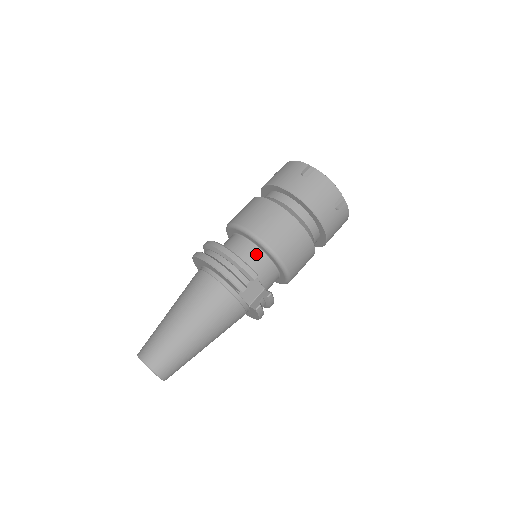
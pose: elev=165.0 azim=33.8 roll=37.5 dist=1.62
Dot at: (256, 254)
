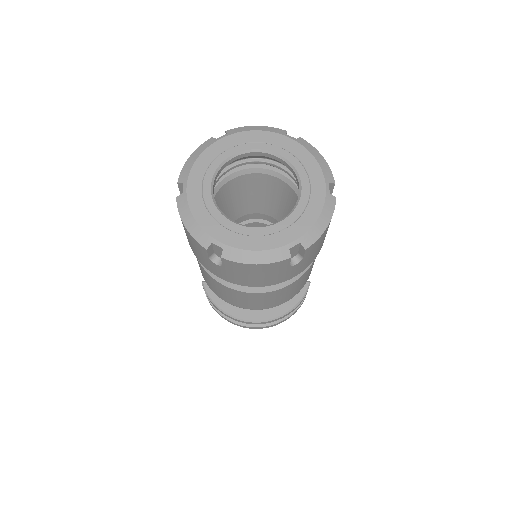
Dot at: occluded
